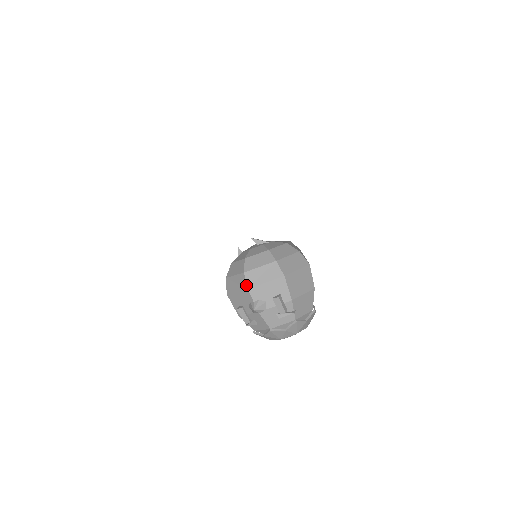
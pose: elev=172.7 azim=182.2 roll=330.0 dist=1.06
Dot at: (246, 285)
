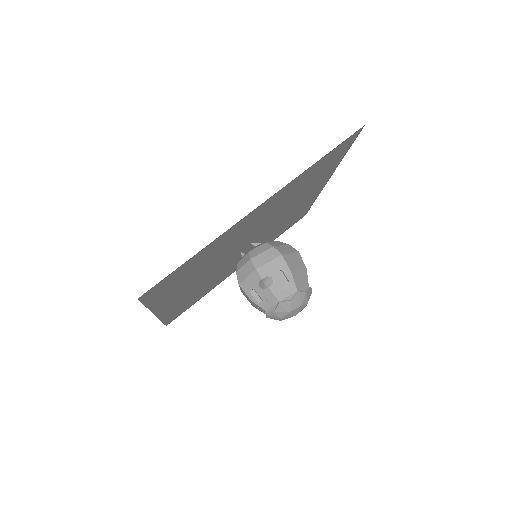
Dot at: (254, 267)
